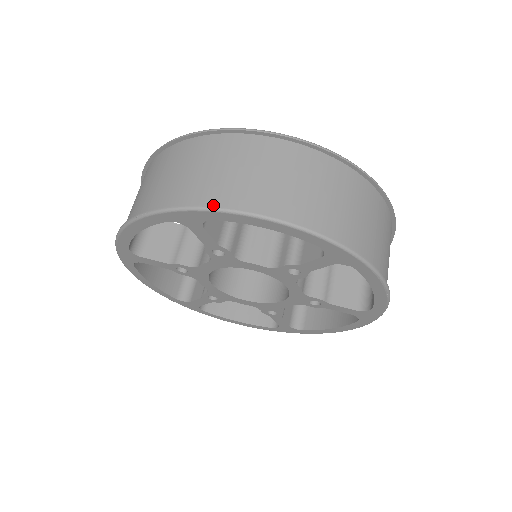
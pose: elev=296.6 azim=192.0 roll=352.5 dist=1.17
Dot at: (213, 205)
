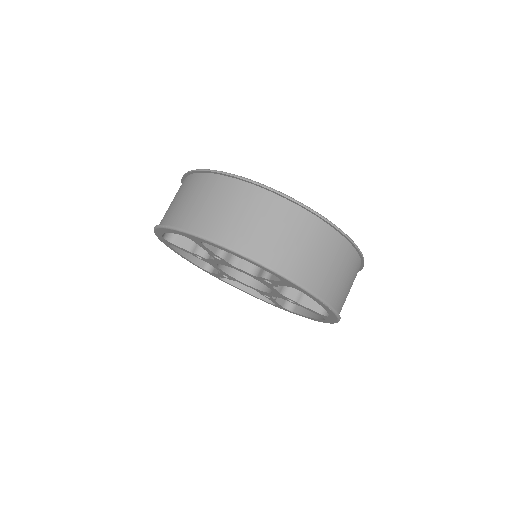
Dot at: (206, 235)
